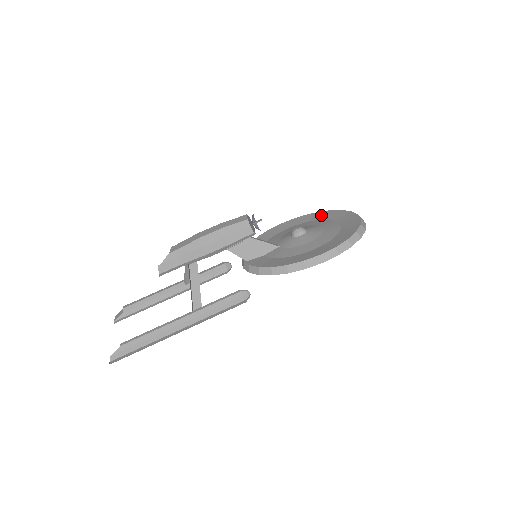
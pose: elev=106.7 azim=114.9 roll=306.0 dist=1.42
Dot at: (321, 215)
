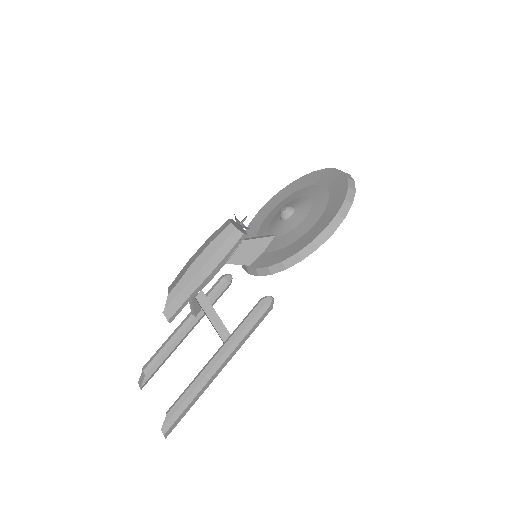
Dot at: (296, 185)
